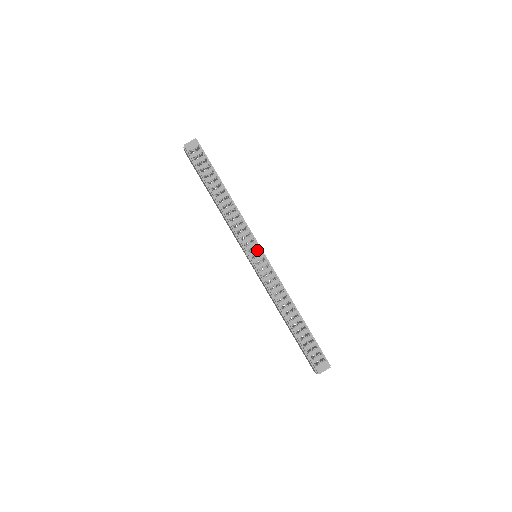
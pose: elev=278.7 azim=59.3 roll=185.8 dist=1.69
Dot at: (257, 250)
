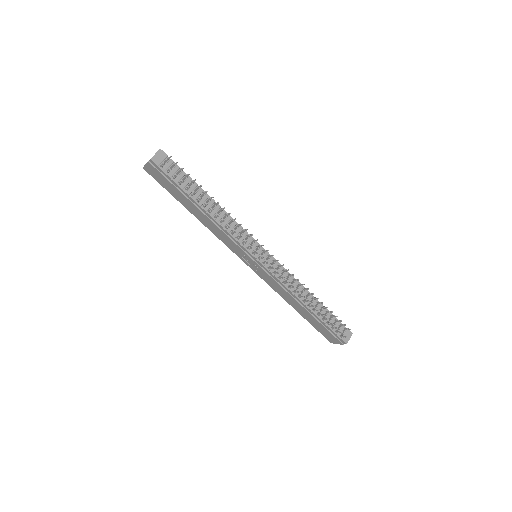
Dot at: (260, 250)
